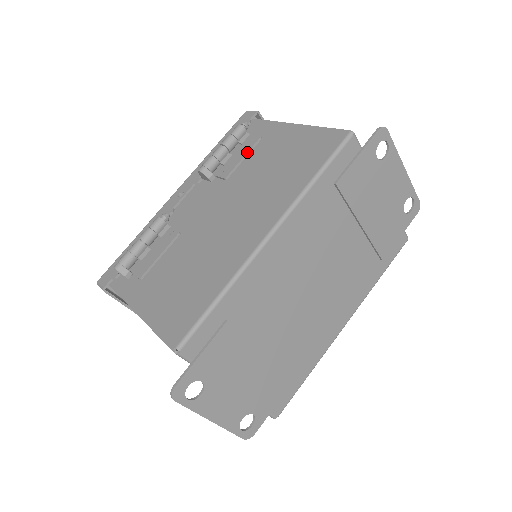
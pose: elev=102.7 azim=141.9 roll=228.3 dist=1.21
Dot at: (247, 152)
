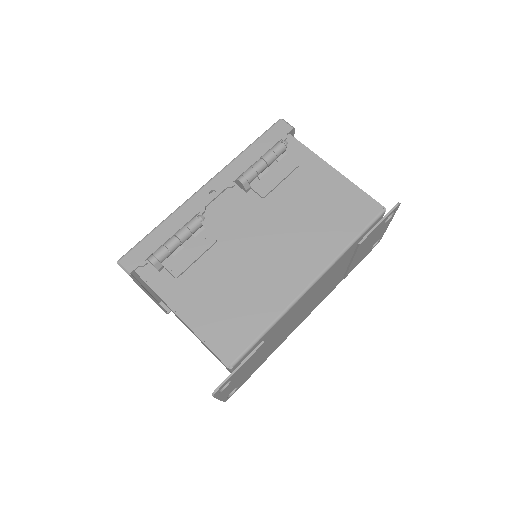
Dot at: (286, 177)
